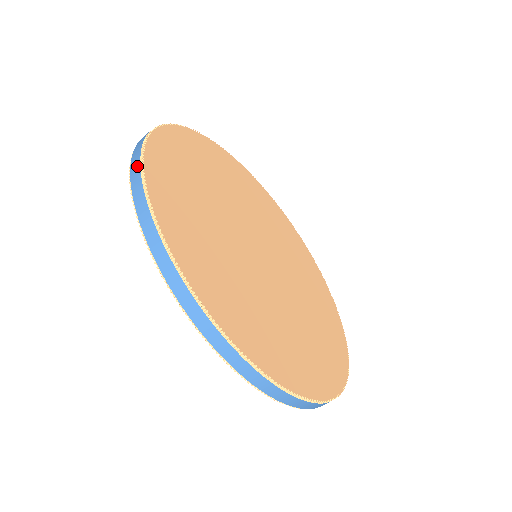
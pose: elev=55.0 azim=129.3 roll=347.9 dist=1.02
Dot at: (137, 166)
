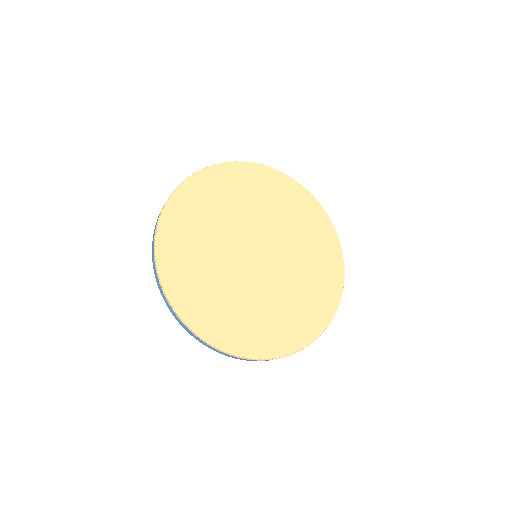
Dot at: (161, 211)
